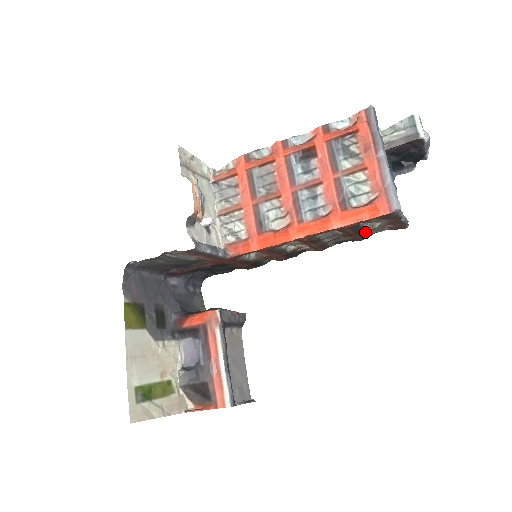
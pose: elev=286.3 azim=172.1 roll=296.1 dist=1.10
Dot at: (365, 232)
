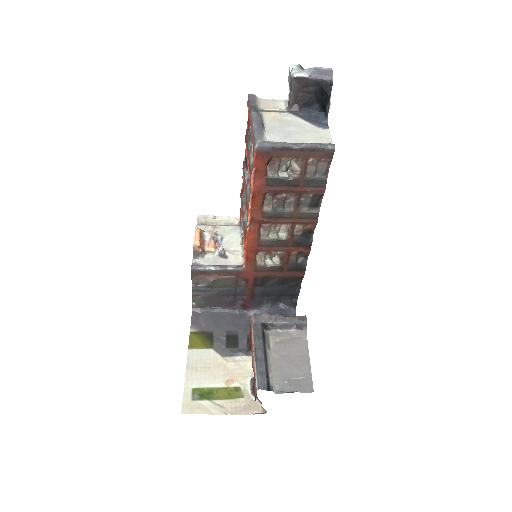
Dot at: (306, 180)
